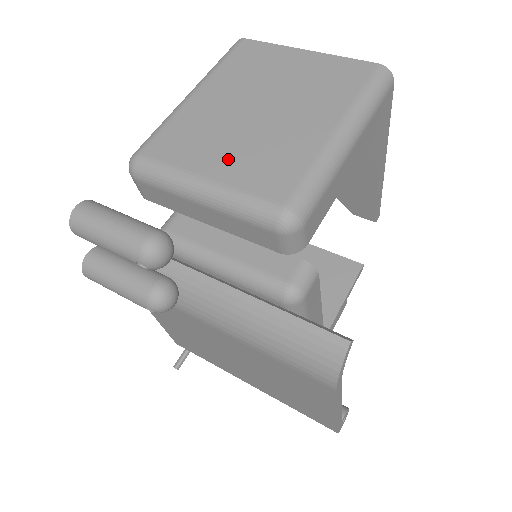
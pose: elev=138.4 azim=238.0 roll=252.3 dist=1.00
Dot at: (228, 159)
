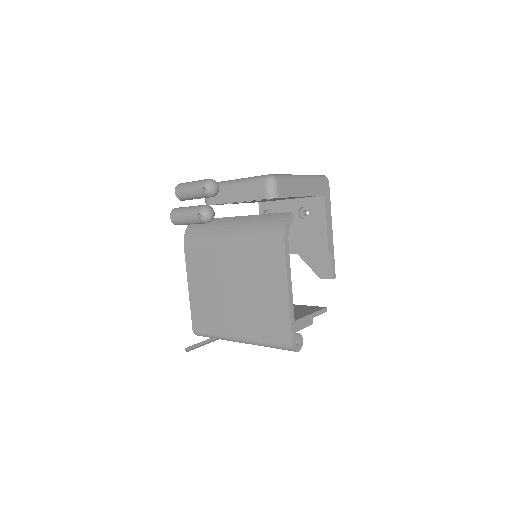
Dot at: occluded
